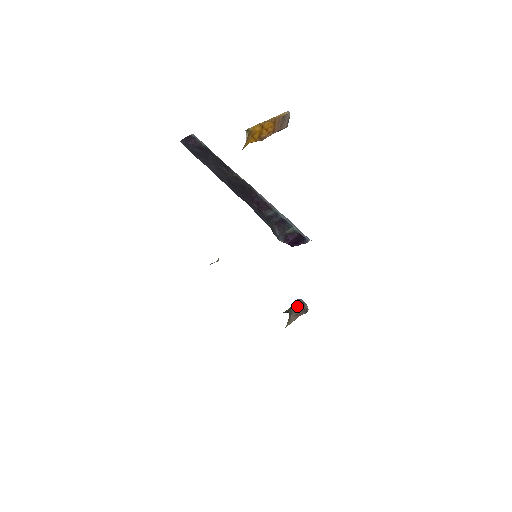
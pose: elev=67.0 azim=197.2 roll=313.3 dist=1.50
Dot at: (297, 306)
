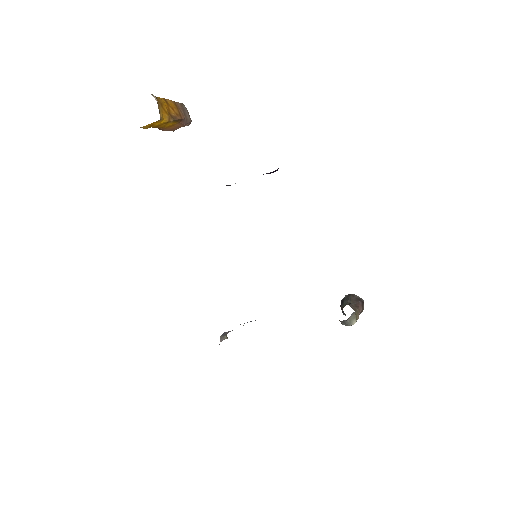
Dot at: (347, 300)
